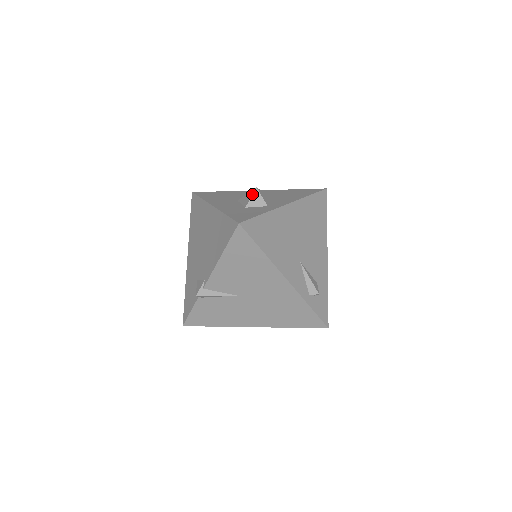
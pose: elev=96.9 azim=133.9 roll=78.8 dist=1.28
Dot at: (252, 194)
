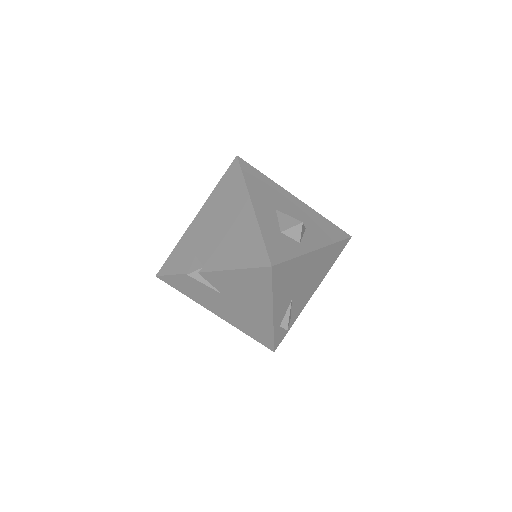
Dot at: (295, 225)
